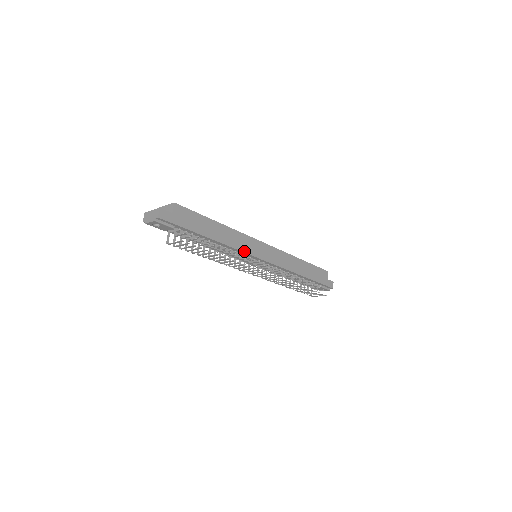
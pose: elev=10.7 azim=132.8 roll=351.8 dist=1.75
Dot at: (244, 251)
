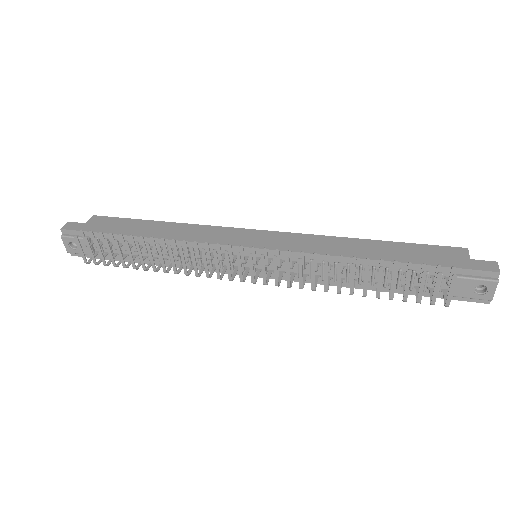
Dot at: (208, 242)
